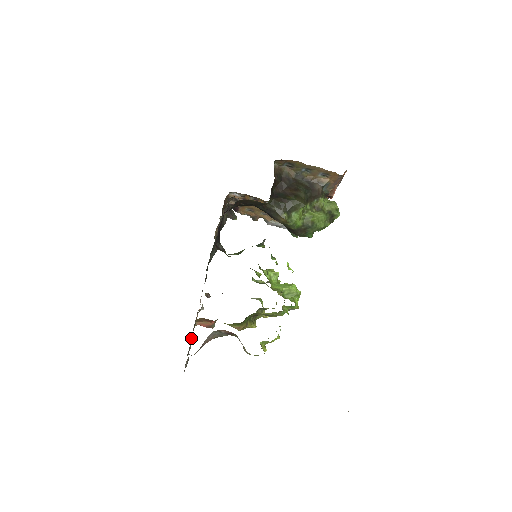
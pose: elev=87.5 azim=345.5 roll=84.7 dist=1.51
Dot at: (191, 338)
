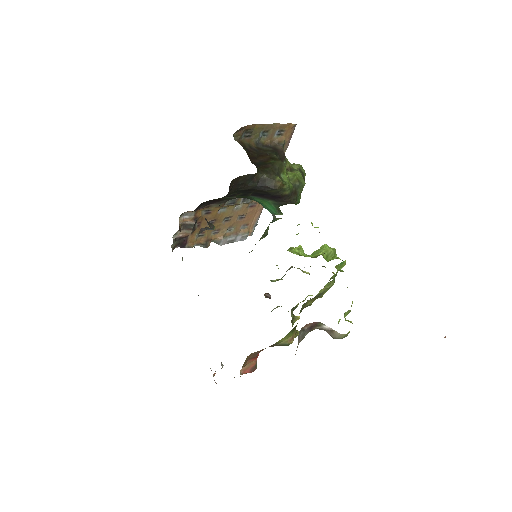
Dot at: occluded
